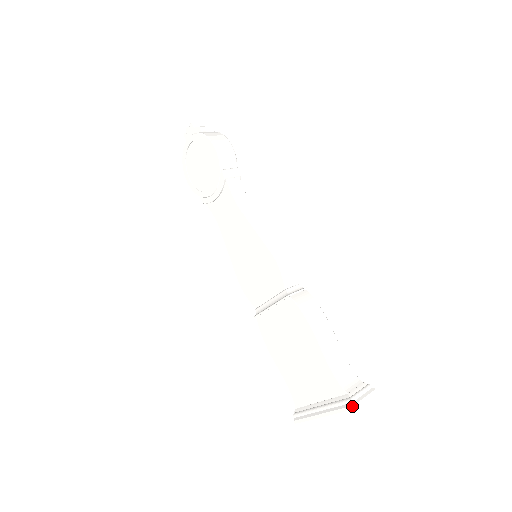
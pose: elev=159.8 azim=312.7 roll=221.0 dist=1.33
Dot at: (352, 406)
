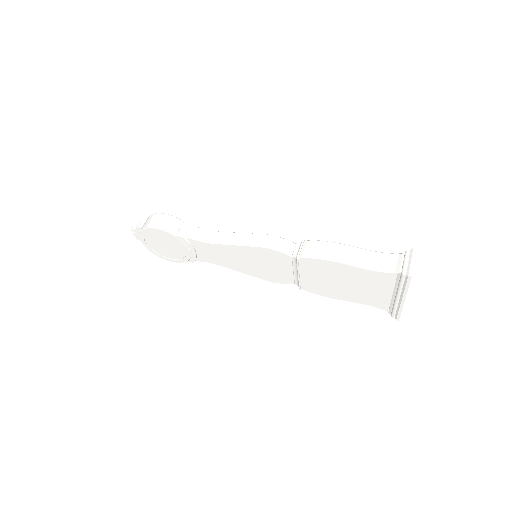
Dot at: (408, 277)
